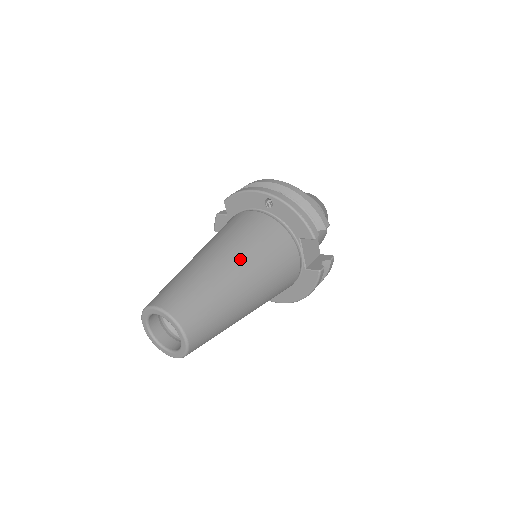
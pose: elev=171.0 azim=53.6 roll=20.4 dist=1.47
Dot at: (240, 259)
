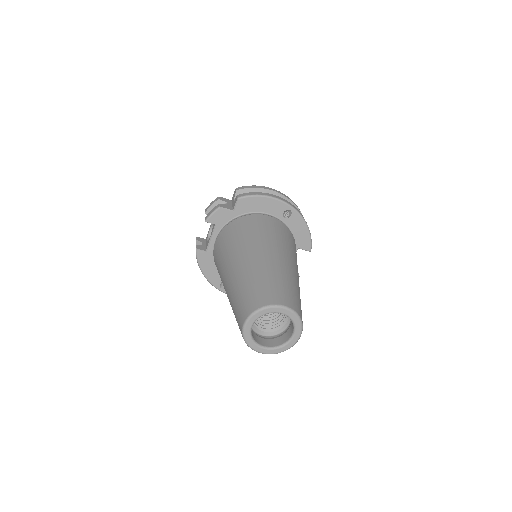
Dot at: (295, 264)
